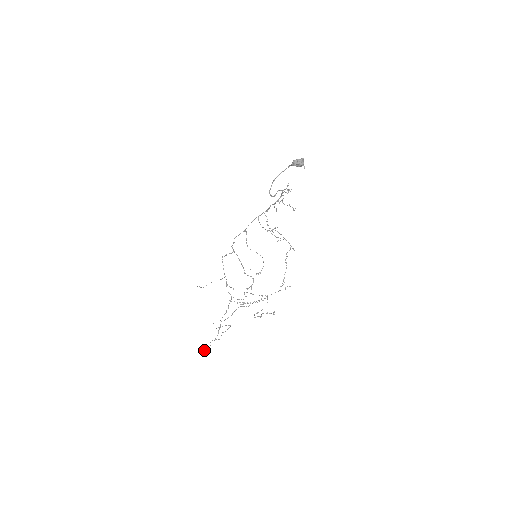
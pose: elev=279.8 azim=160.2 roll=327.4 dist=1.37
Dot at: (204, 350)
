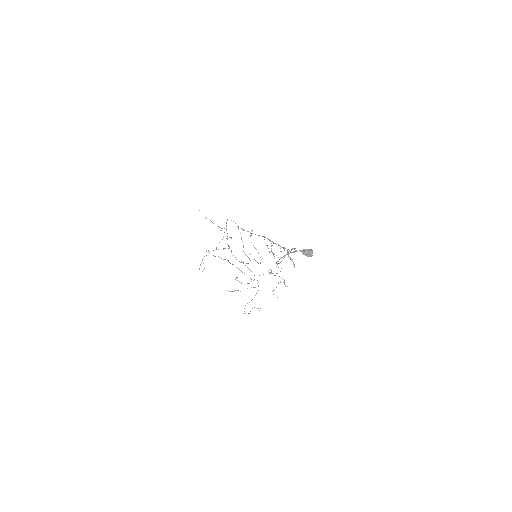
Dot at: (200, 264)
